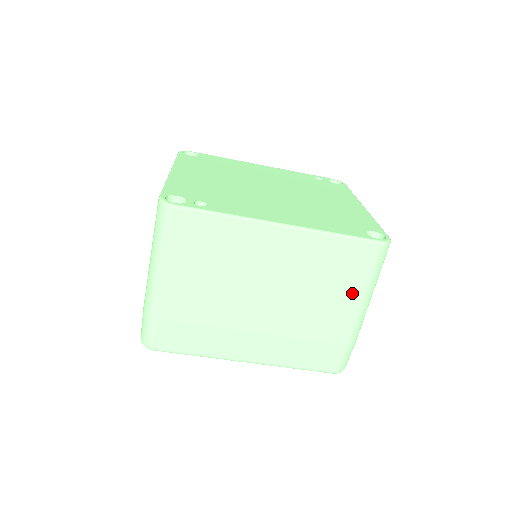
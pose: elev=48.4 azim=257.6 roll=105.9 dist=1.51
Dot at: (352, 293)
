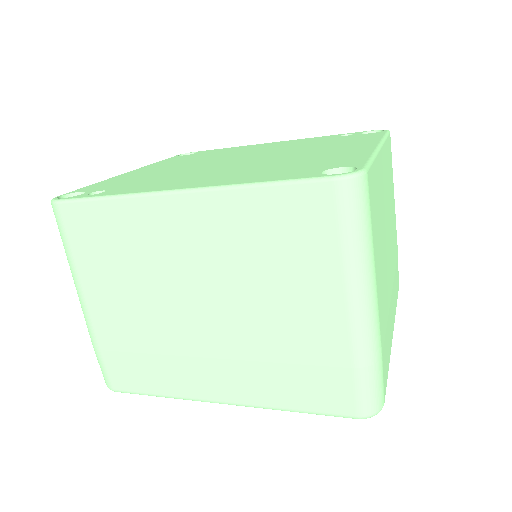
Dot at: (325, 277)
